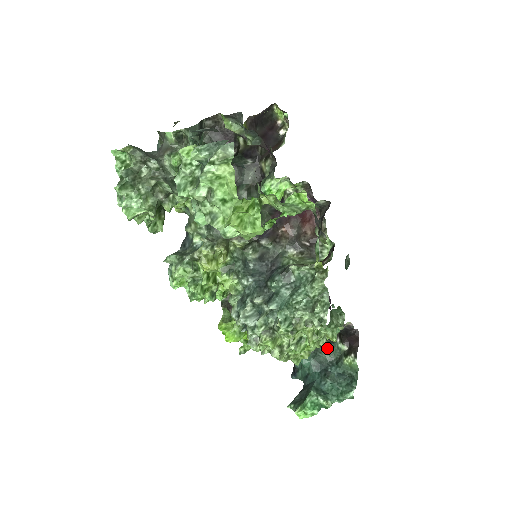
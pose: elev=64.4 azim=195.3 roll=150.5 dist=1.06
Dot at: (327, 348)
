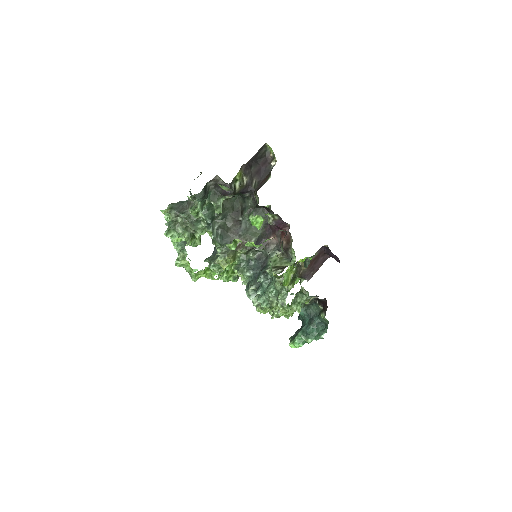
Dot at: (313, 305)
